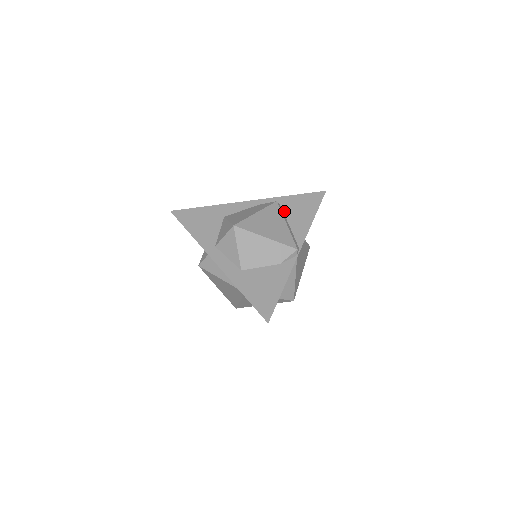
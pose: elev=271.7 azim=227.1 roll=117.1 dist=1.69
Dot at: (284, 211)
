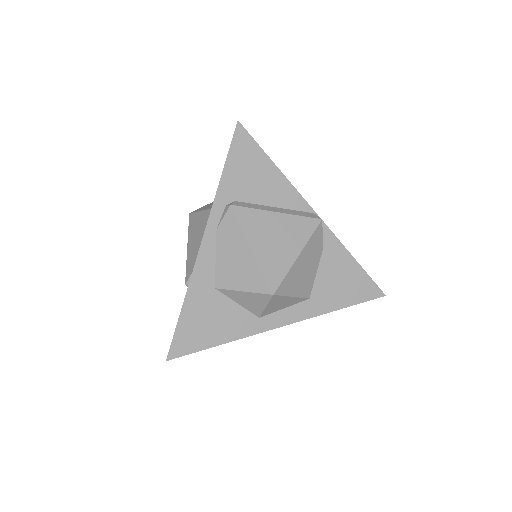
Dot at: (245, 201)
